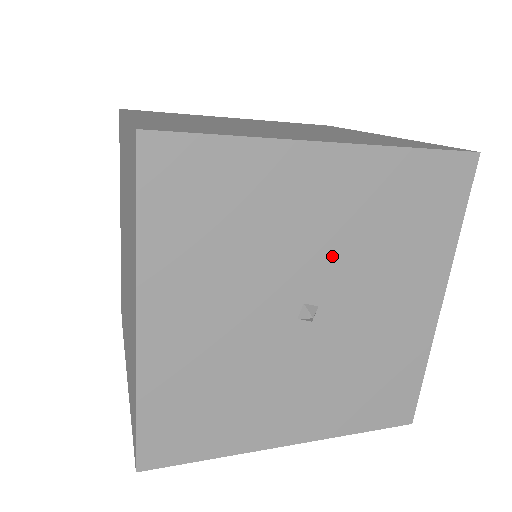
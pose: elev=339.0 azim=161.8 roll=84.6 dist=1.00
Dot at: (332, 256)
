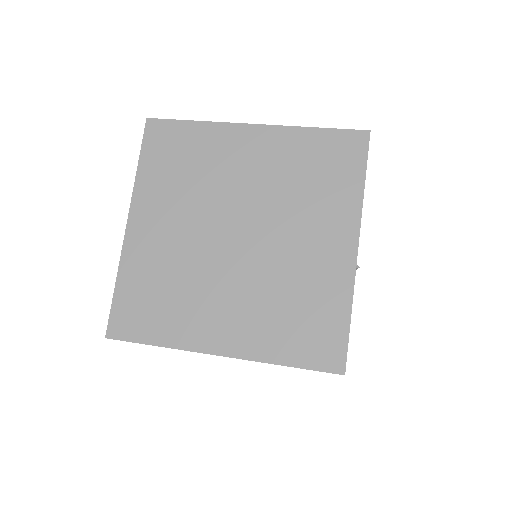
Dot at: occluded
